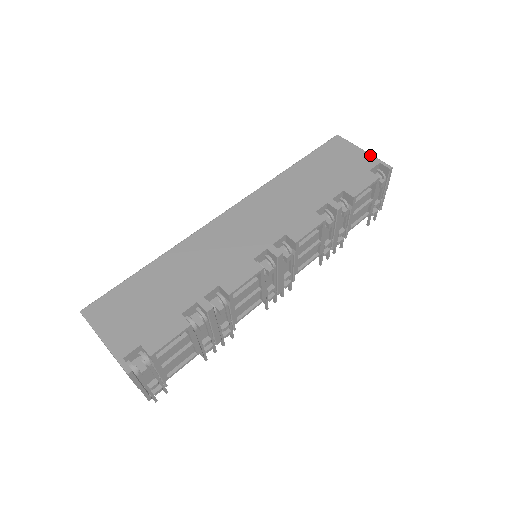
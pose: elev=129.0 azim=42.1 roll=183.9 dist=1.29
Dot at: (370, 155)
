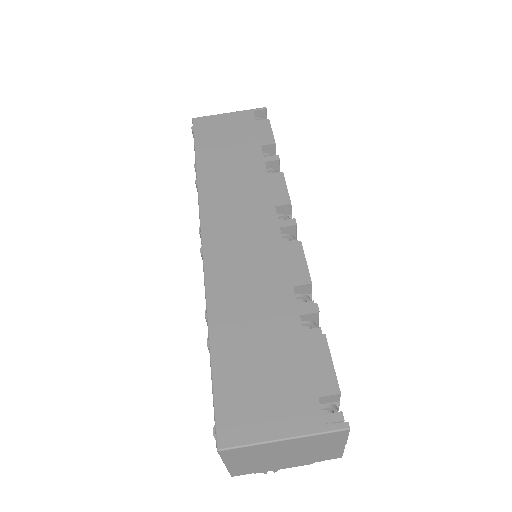
Dot at: (239, 112)
